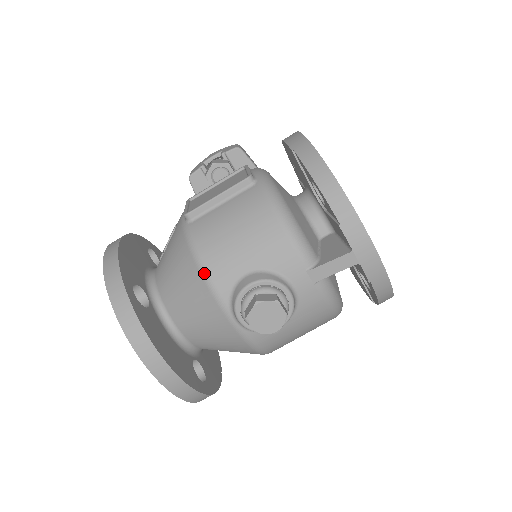
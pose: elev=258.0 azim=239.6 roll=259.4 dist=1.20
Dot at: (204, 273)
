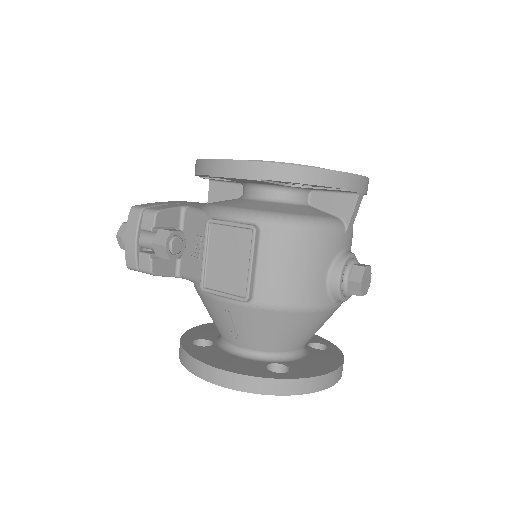
Dot at: (307, 309)
